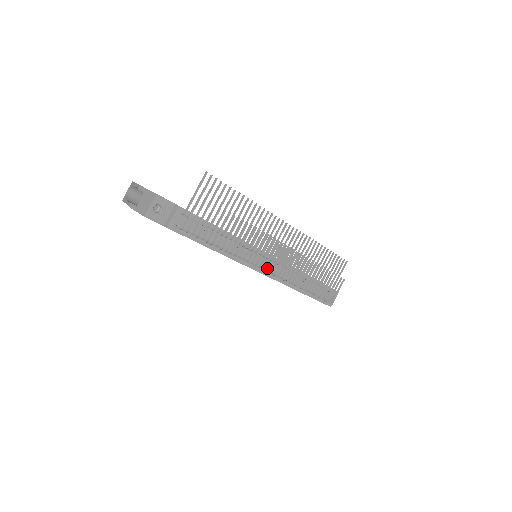
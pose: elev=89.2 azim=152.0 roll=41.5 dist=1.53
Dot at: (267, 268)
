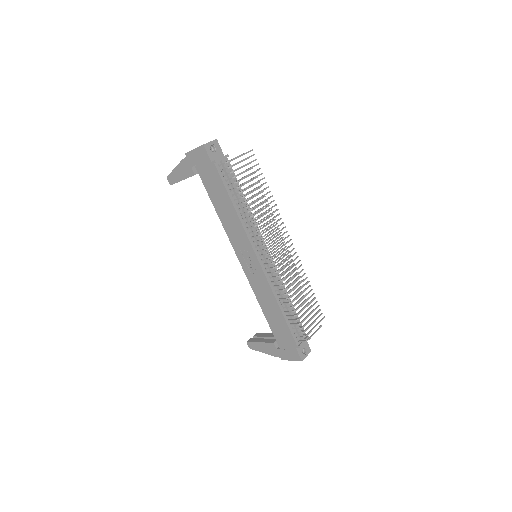
Dot at: (265, 263)
